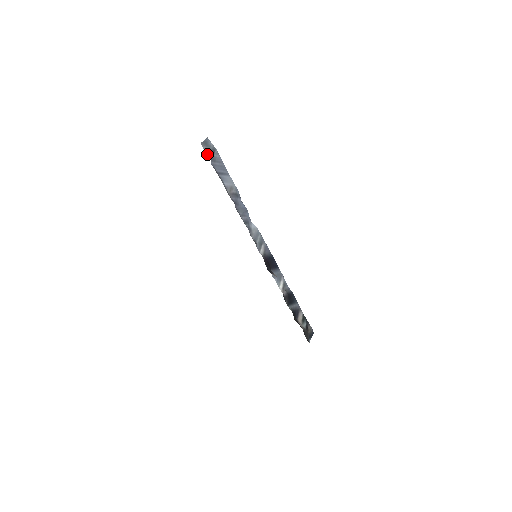
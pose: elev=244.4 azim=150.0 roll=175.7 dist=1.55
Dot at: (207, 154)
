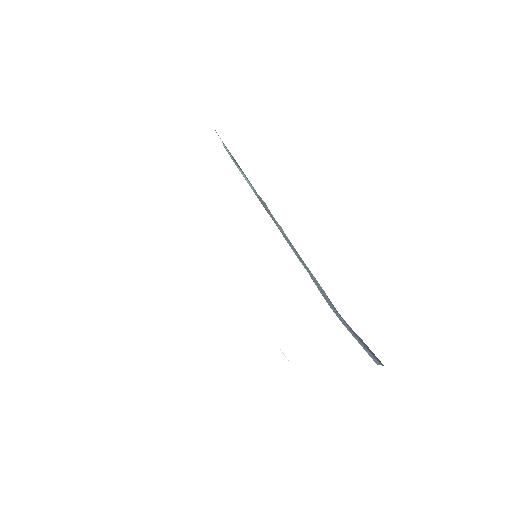
Dot at: occluded
